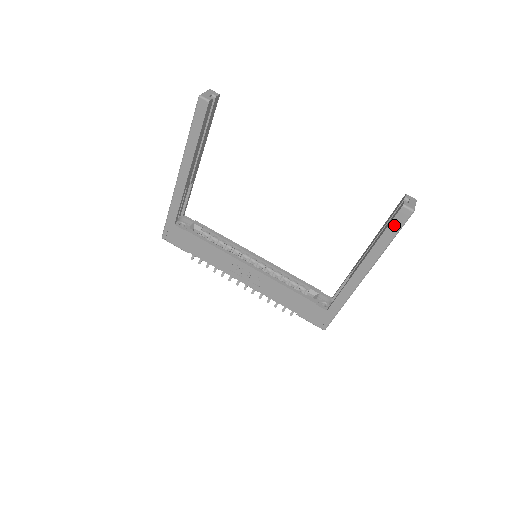
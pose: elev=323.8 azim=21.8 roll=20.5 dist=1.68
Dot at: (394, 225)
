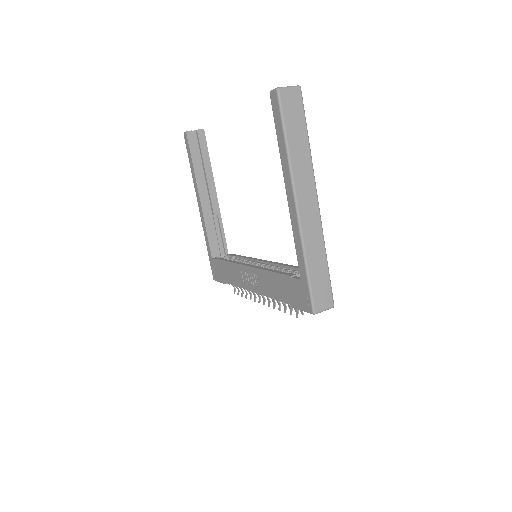
Dot at: (277, 118)
